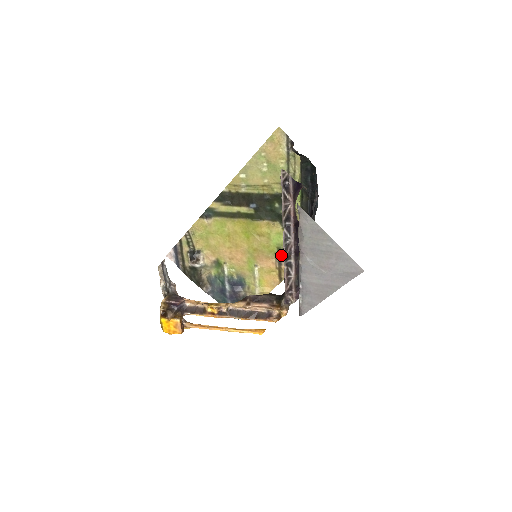
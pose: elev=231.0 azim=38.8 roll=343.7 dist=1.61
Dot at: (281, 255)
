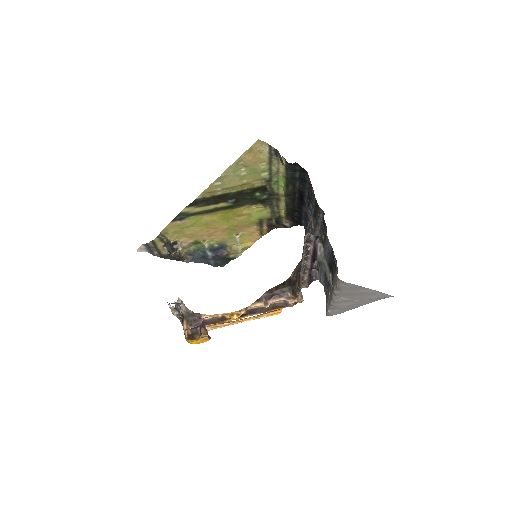
Dot at: (263, 222)
